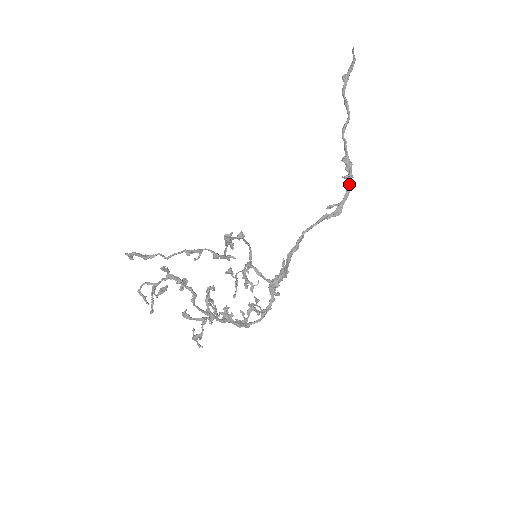
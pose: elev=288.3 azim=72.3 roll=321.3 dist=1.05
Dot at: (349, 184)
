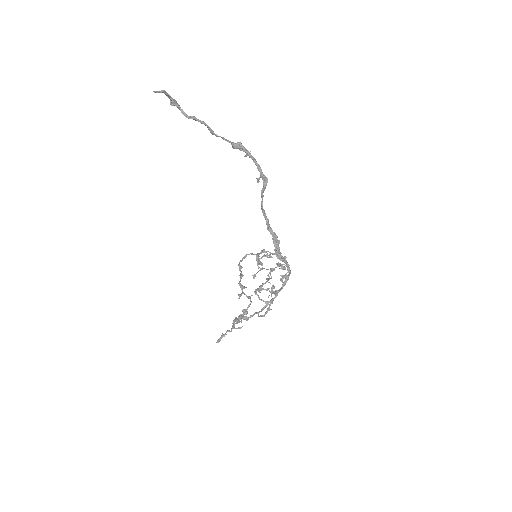
Dot at: (253, 160)
